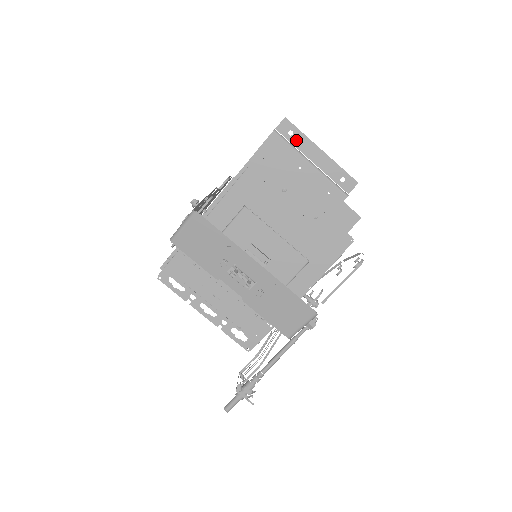
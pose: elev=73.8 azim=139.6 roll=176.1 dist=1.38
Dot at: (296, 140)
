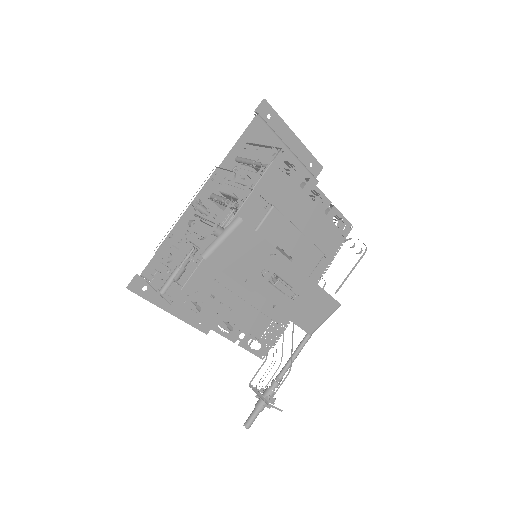
Dot at: (274, 124)
